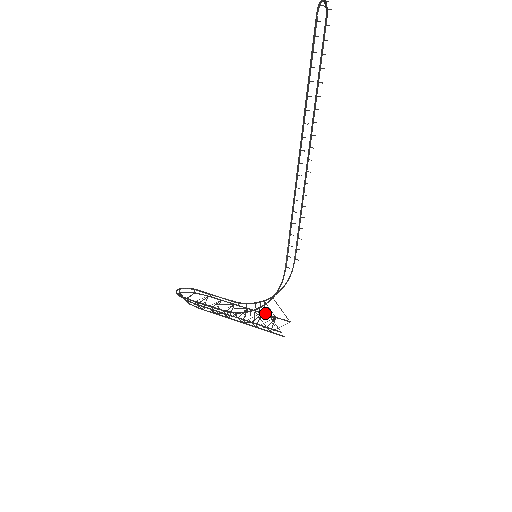
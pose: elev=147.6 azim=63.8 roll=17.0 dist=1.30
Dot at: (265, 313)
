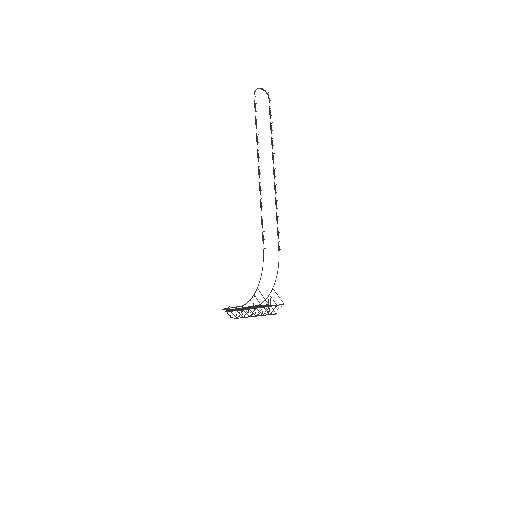
Dot at: occluded
